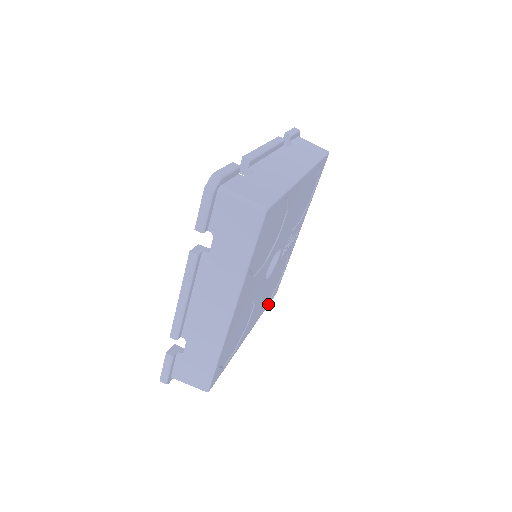
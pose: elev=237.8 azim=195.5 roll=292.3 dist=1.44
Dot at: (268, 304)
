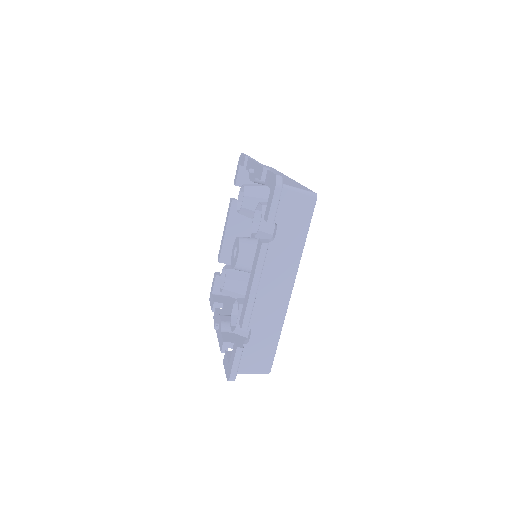
Dot at: occluded
